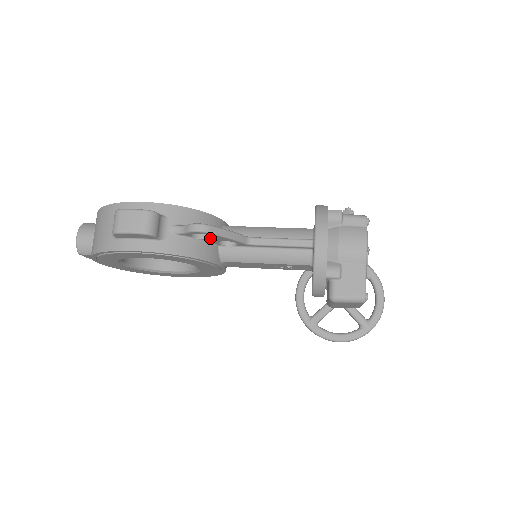
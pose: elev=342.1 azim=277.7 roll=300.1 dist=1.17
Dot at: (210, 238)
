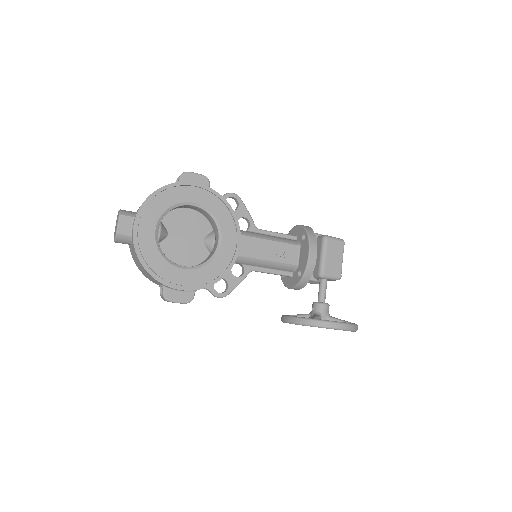
Dot at: (236, 210)
